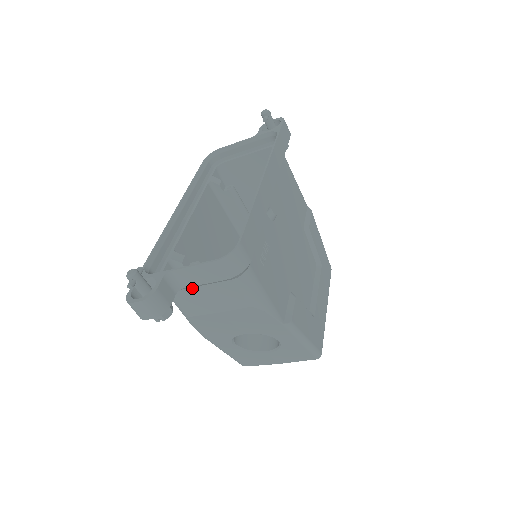
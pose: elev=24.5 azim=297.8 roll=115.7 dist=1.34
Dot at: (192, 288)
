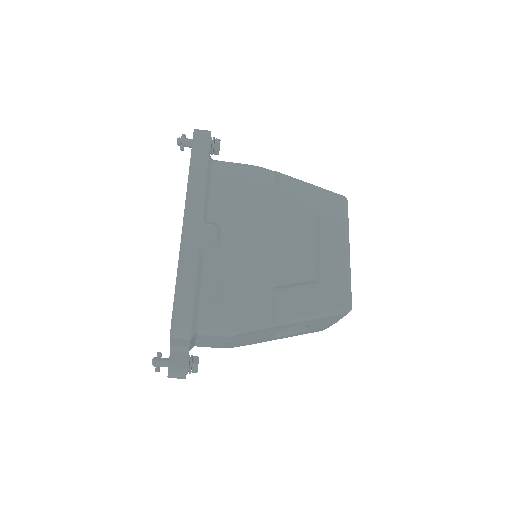
Dot at: (196, 343)
